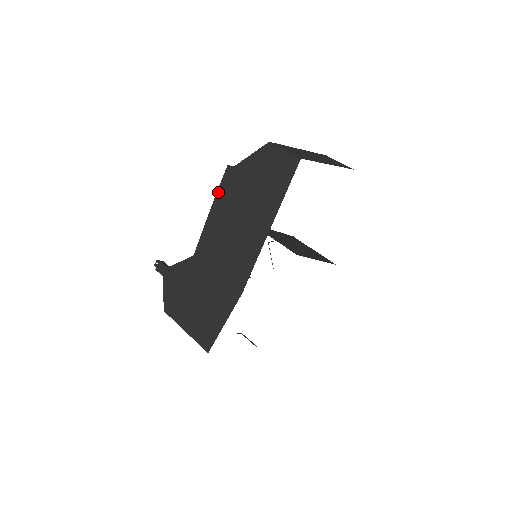
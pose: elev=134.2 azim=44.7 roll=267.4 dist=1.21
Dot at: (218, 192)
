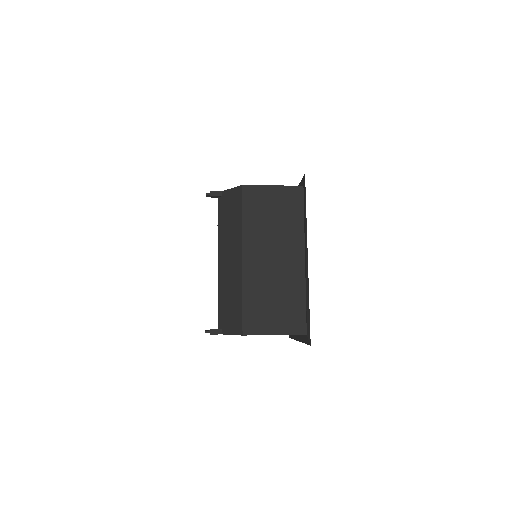
Dot at: occluded
